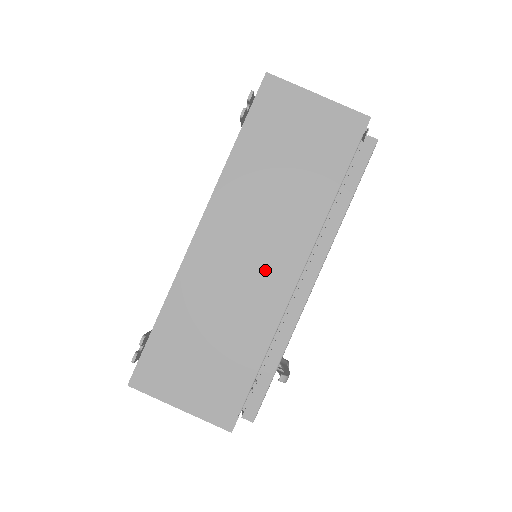
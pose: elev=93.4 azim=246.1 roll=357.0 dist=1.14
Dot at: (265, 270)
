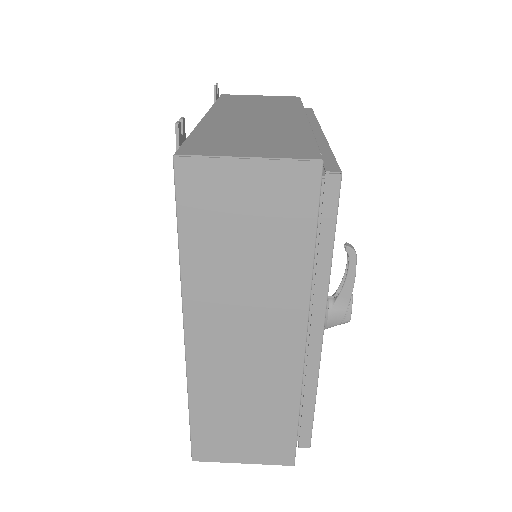
Dot at: (276, 119)
